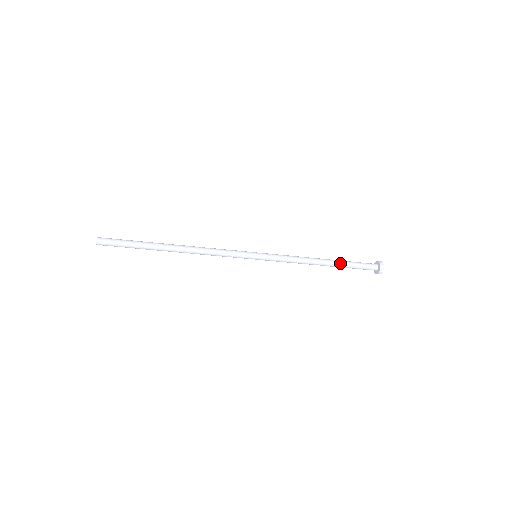
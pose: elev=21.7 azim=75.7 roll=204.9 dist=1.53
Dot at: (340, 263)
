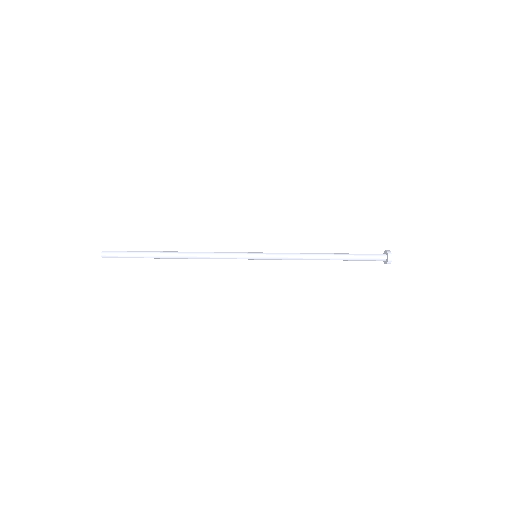
Dot at: (344, 254)
